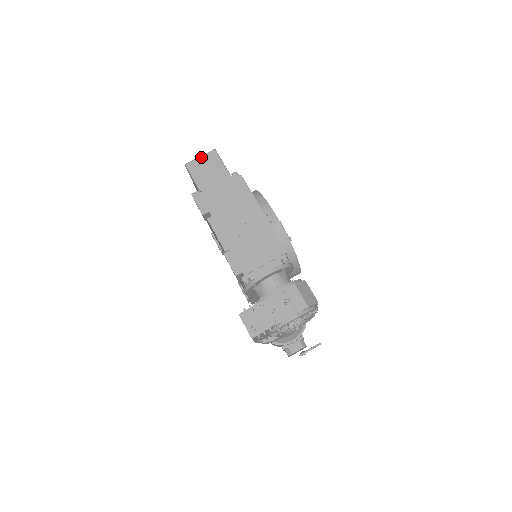
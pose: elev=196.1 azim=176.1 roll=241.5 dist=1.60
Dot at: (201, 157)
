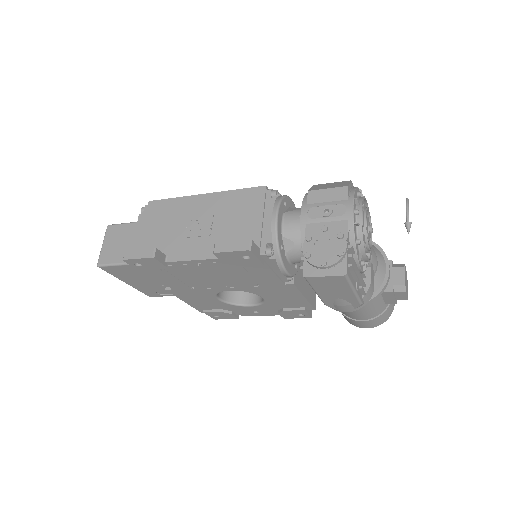
Dot at: (103, 244)
